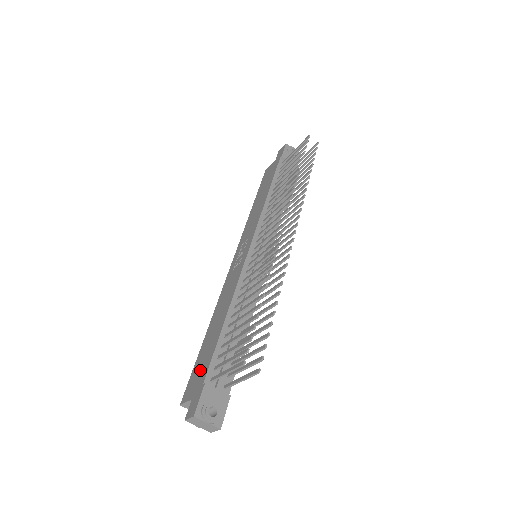
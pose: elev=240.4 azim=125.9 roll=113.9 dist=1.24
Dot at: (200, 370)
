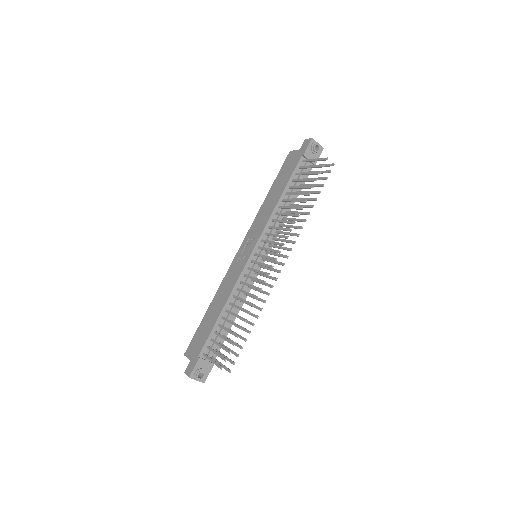
Dot at: (199, 341)
